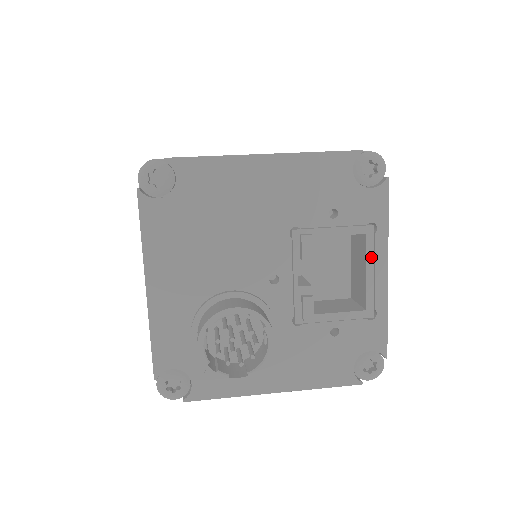
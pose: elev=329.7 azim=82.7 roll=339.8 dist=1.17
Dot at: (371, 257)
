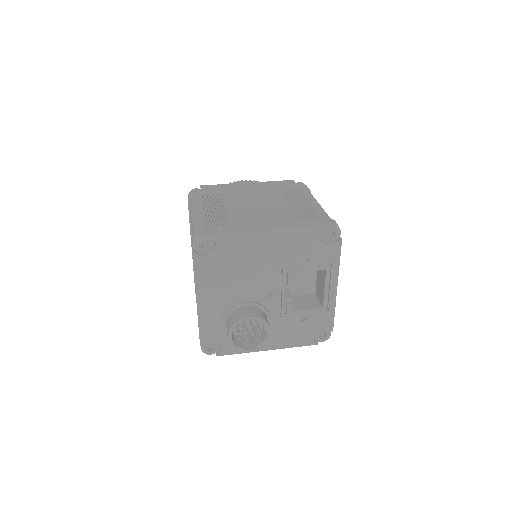
Dot at: (328, 281)
